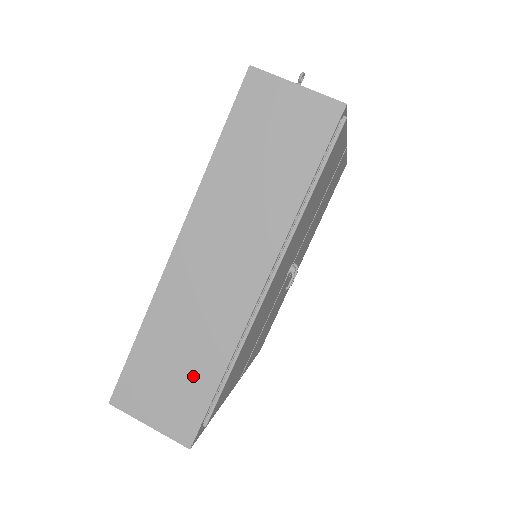
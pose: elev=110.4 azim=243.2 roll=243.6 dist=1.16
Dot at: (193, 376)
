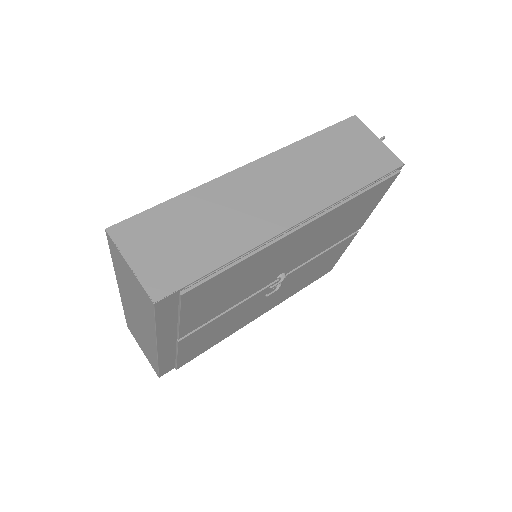
Dot at: (201, 249)
